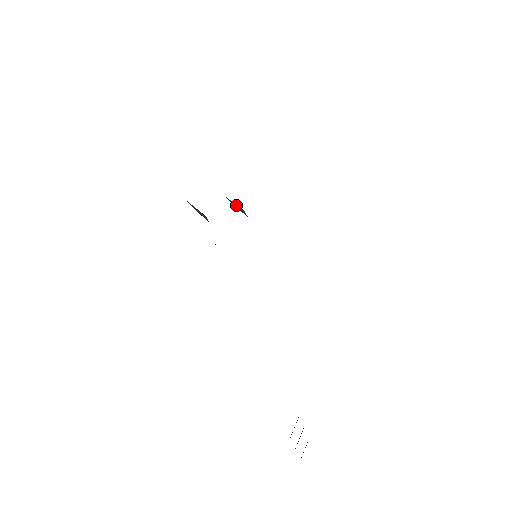
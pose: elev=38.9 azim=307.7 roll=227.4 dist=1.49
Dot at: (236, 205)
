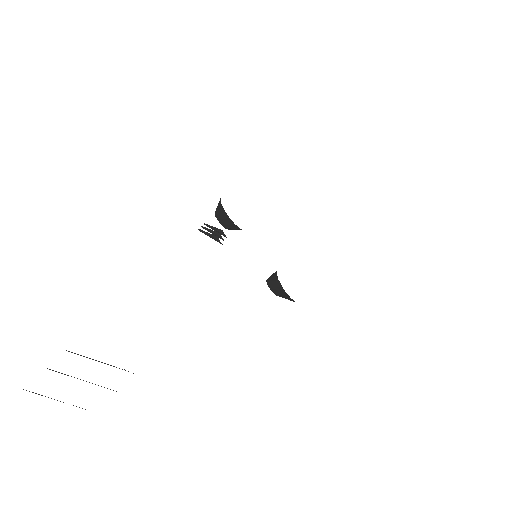
Dot at: (272, 276)
